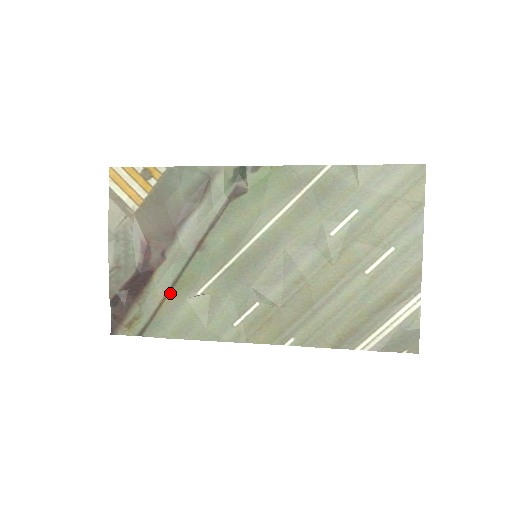
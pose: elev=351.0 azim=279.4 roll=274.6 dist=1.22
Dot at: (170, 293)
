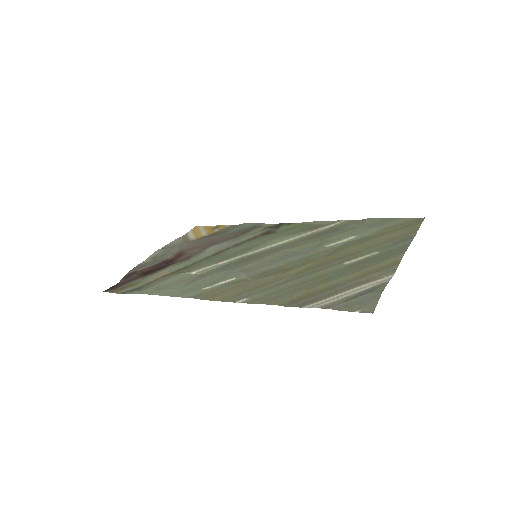
Dot at: (172, 273)
